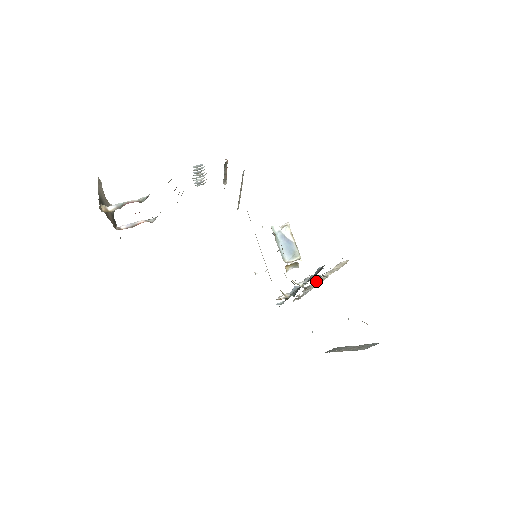
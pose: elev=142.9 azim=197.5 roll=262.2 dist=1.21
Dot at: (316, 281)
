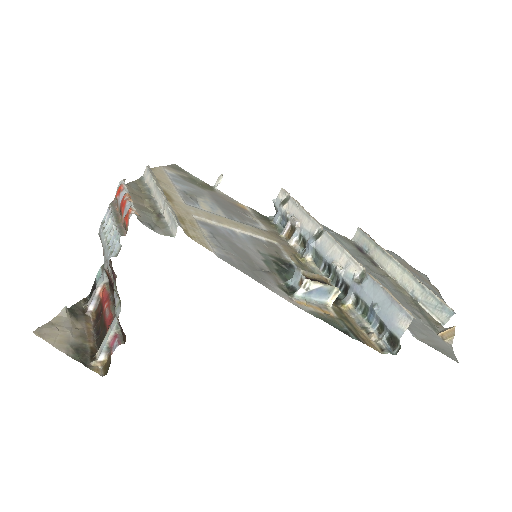
Dot at: (349, 267)
